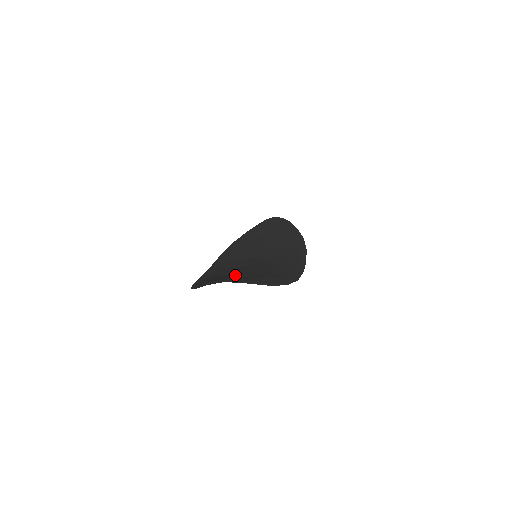
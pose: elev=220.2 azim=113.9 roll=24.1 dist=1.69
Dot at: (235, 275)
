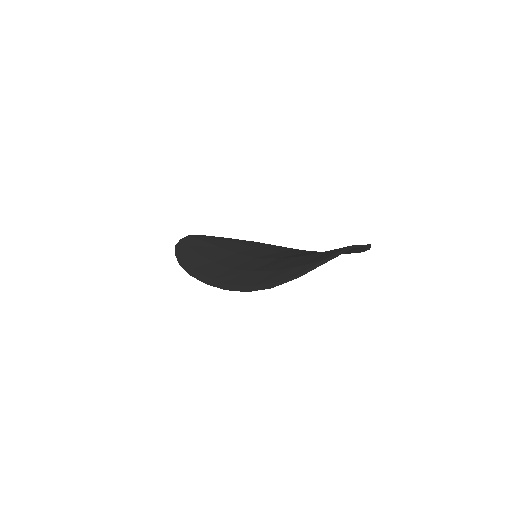
Dot at: occluded
